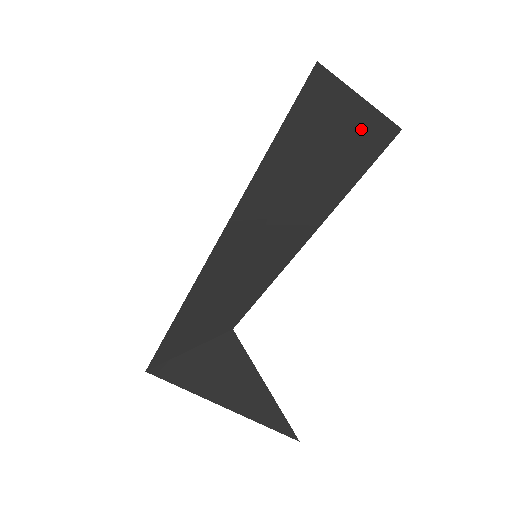
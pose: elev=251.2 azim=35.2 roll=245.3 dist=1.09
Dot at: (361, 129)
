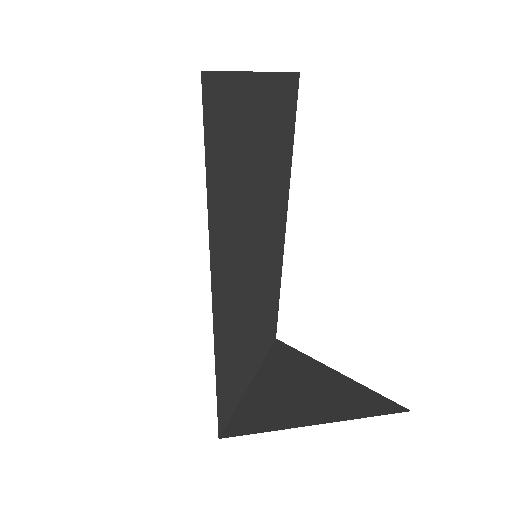
Dot at: (267, 93)
